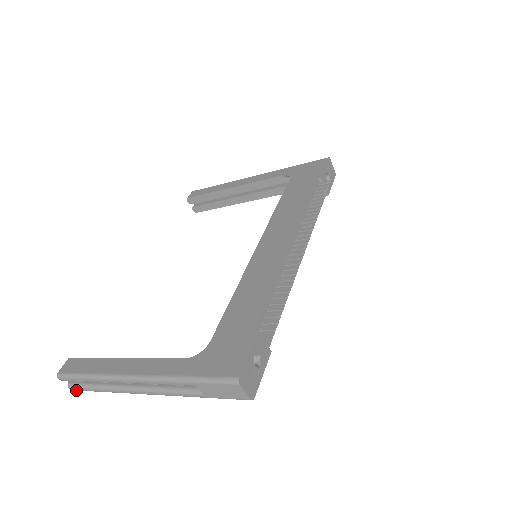
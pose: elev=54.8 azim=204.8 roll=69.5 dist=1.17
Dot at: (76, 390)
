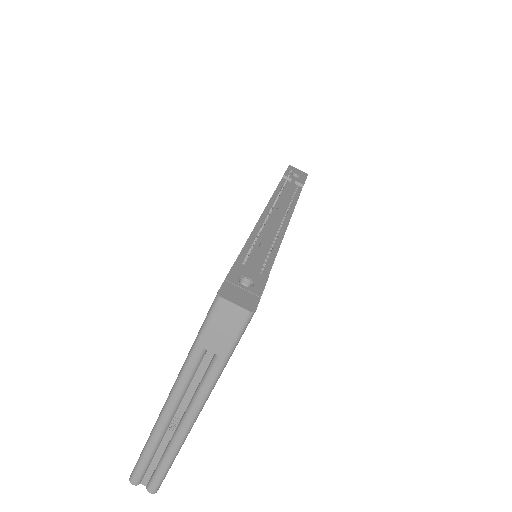
Dot at: (155, 489)
